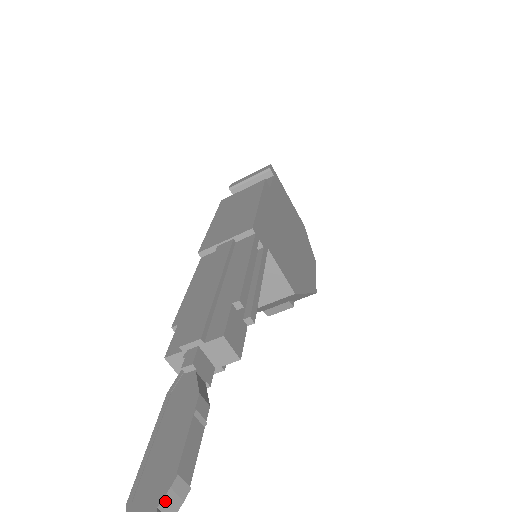
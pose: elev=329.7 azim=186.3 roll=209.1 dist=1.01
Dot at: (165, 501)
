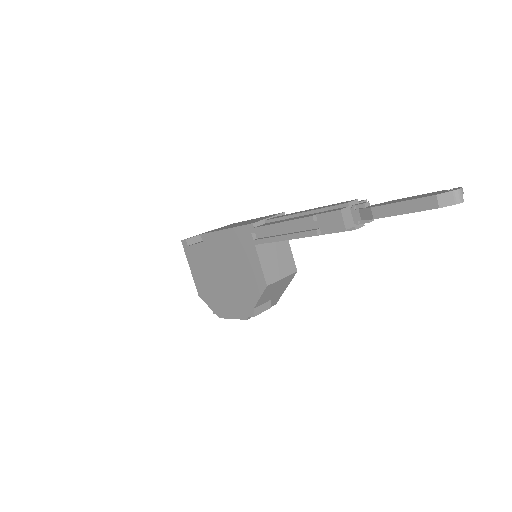
Dot at: occluded
